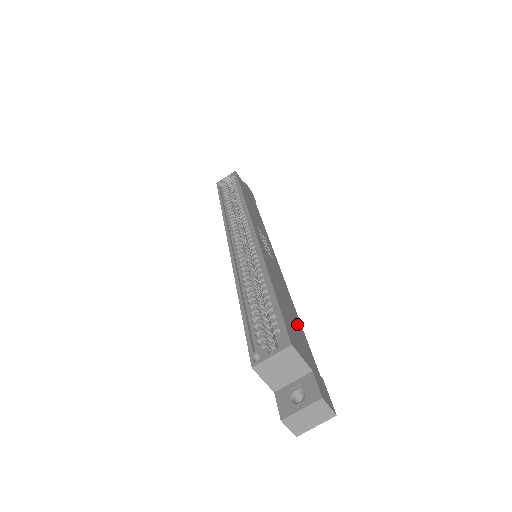
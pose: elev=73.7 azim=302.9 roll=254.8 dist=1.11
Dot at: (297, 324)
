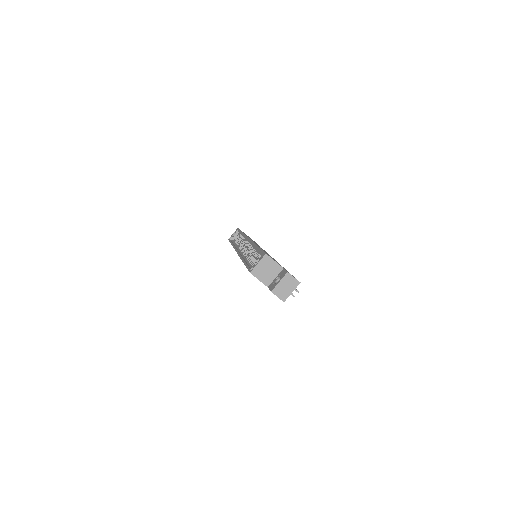
Dot at: occluded
